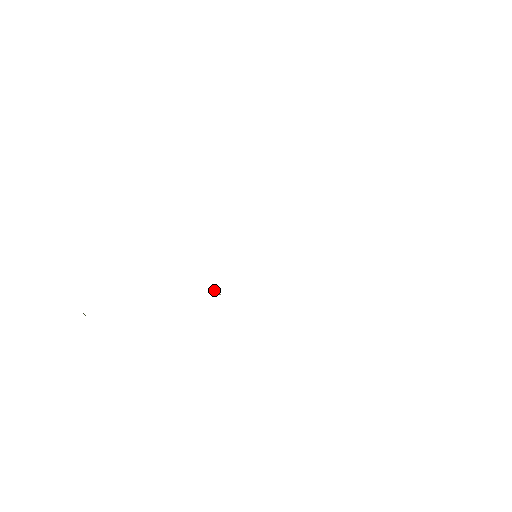
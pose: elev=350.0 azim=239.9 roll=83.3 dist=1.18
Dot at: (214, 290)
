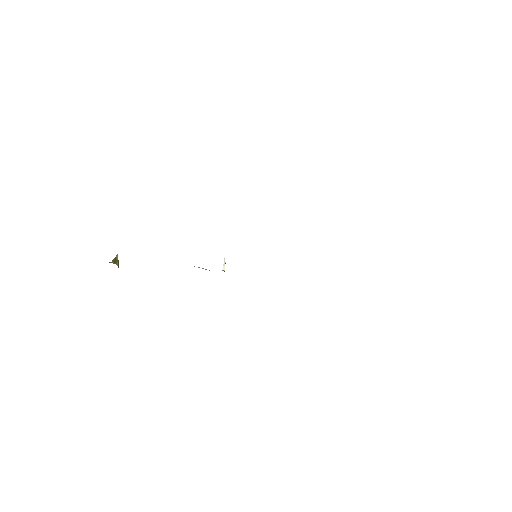
Dot at: (224, 262)
